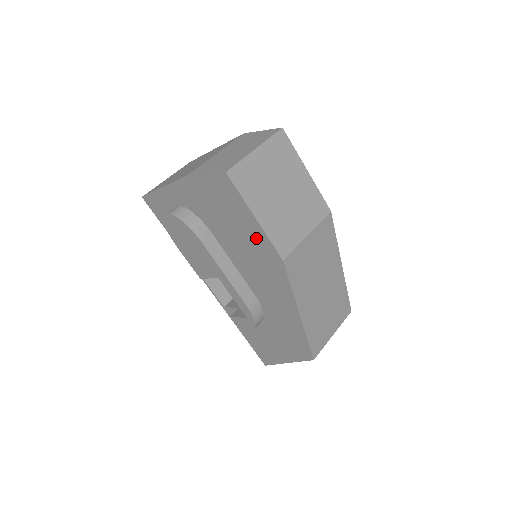
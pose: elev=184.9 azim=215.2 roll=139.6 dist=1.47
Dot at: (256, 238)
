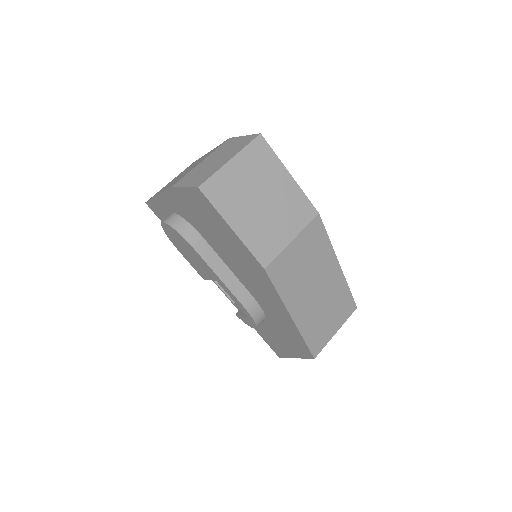
Dot at: (238, 247)
